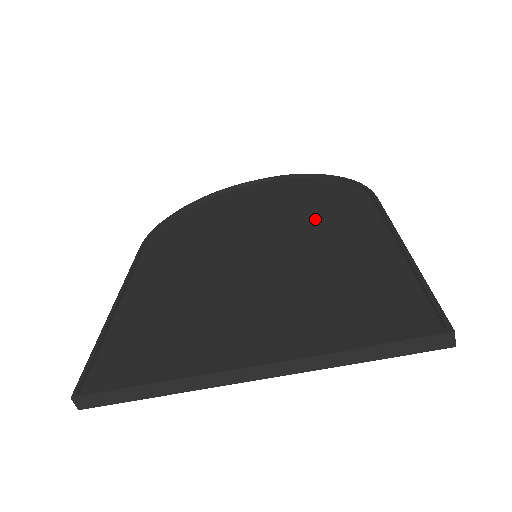
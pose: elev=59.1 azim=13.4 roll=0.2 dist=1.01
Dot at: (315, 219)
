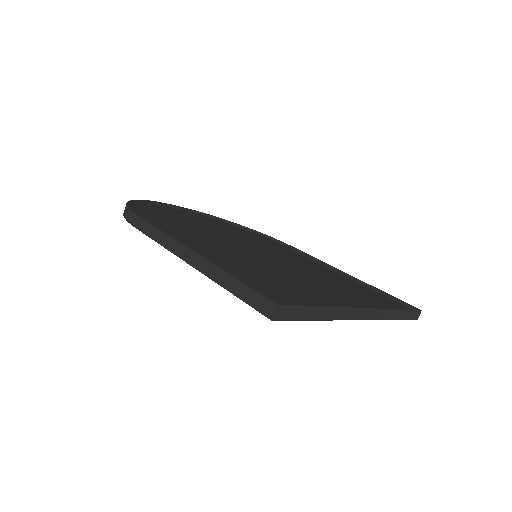
Dot at: (269, 246)
